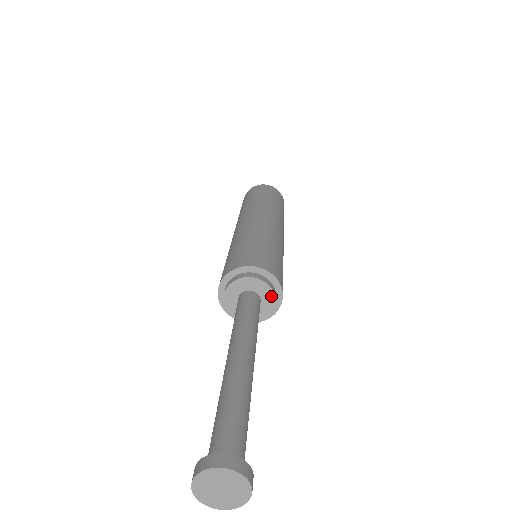
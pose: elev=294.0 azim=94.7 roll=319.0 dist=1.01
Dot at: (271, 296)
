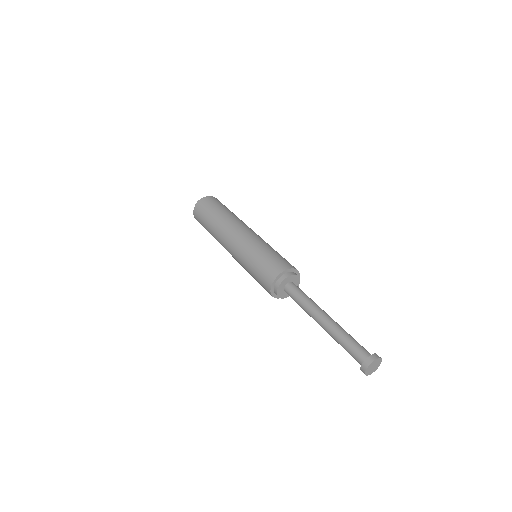
Dot at: (297, 277)
